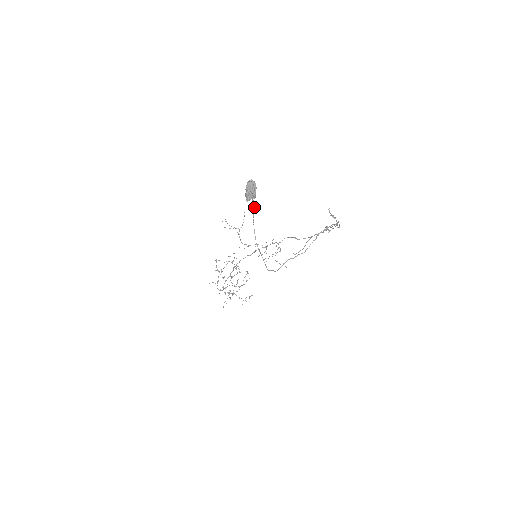
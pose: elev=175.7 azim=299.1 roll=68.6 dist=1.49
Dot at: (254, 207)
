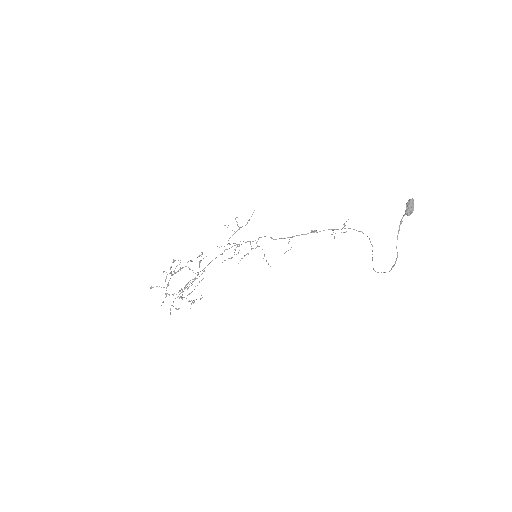
Dot at: occluded
